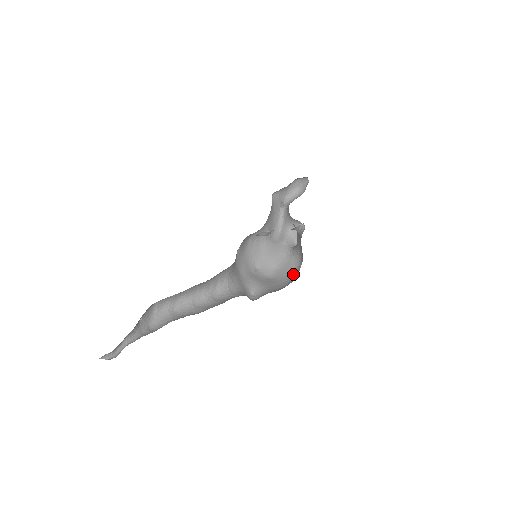
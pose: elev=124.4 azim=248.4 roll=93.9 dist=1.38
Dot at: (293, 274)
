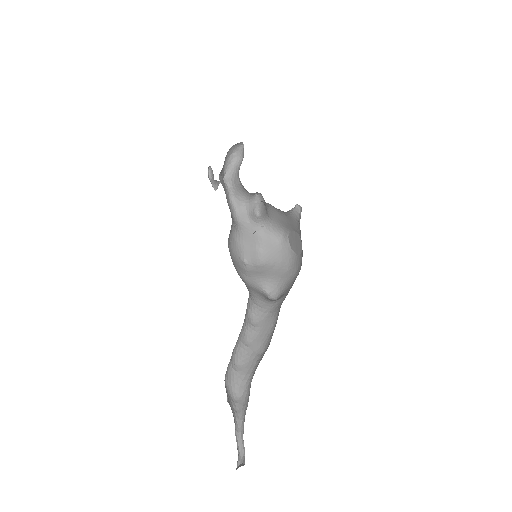
Dot at: (283, 249)
